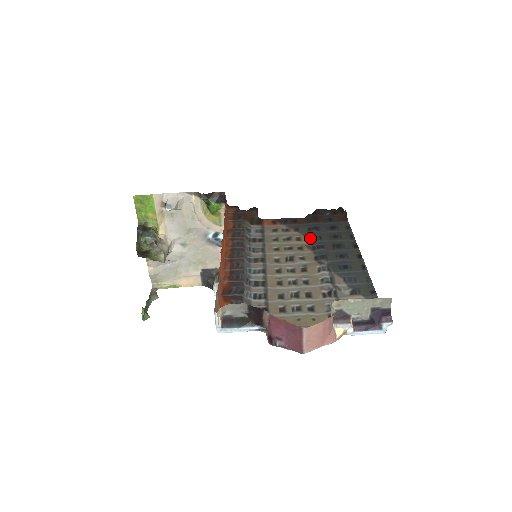
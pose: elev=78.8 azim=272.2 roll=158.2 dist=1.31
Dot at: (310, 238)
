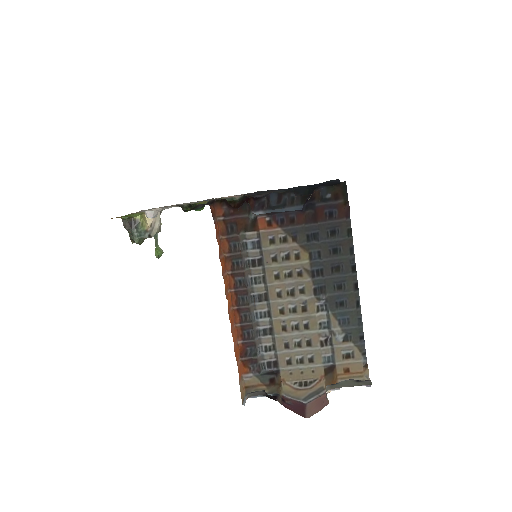
Dot at: (309, 256)
